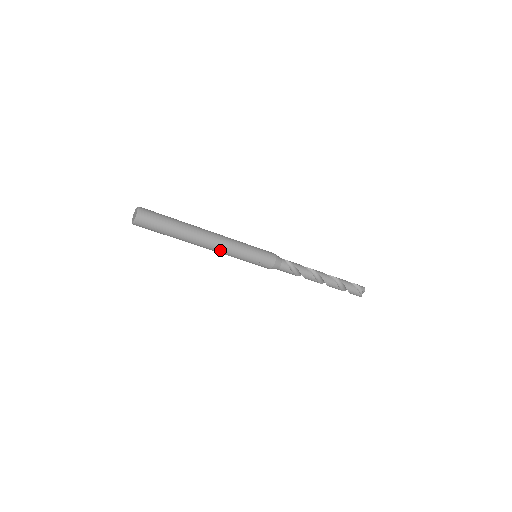
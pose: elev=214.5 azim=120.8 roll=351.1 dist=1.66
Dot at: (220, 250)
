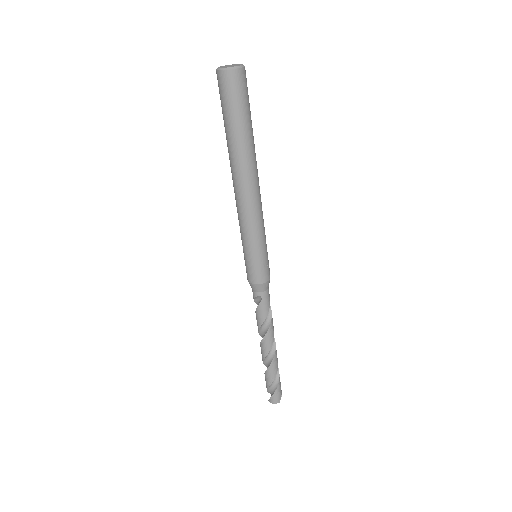
Dot at: (258, 205)
